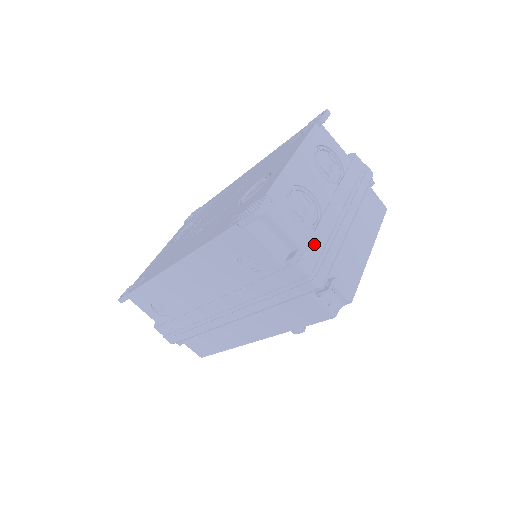
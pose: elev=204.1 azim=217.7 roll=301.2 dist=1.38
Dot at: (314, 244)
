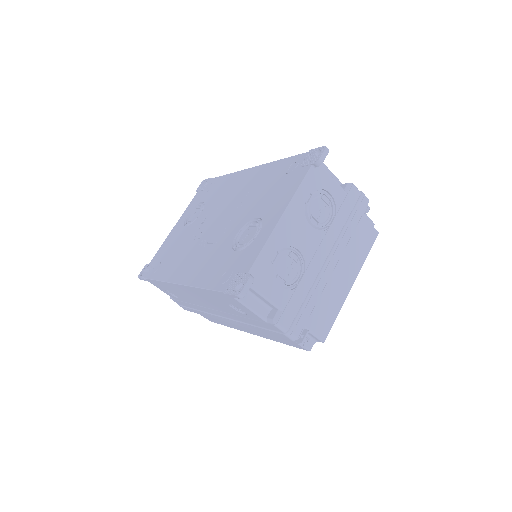
Dot at: (293, 303)
